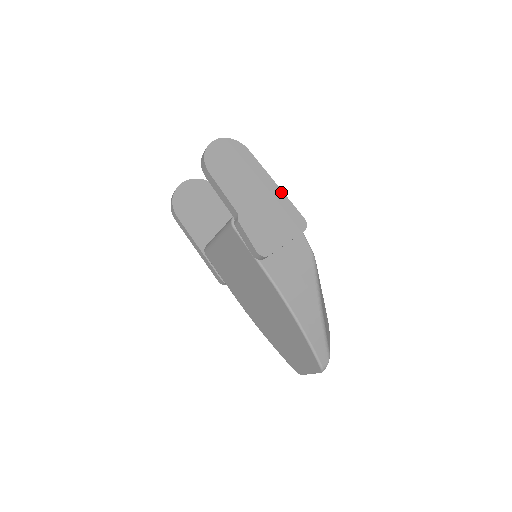
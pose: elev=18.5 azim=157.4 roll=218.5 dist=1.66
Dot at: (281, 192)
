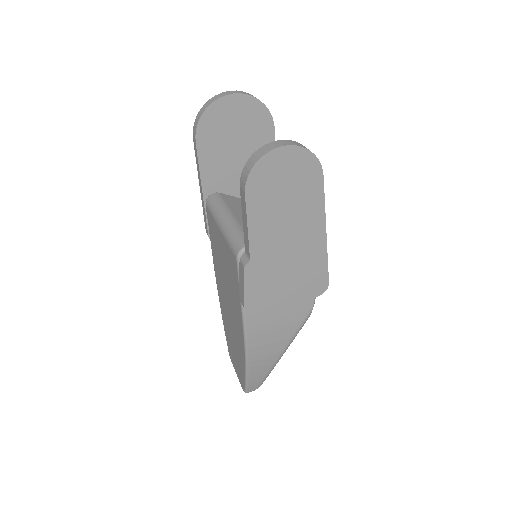
Dot at: (324, 245)
